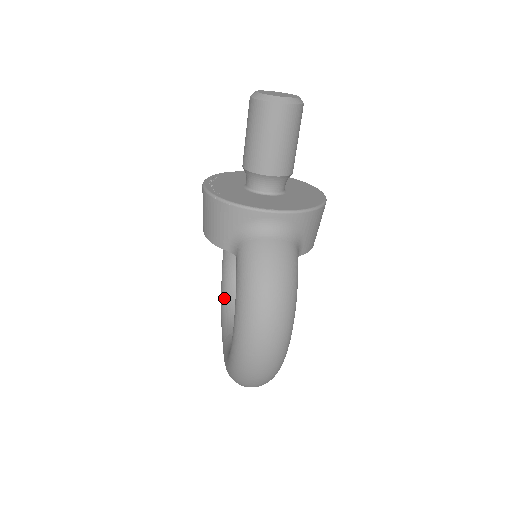
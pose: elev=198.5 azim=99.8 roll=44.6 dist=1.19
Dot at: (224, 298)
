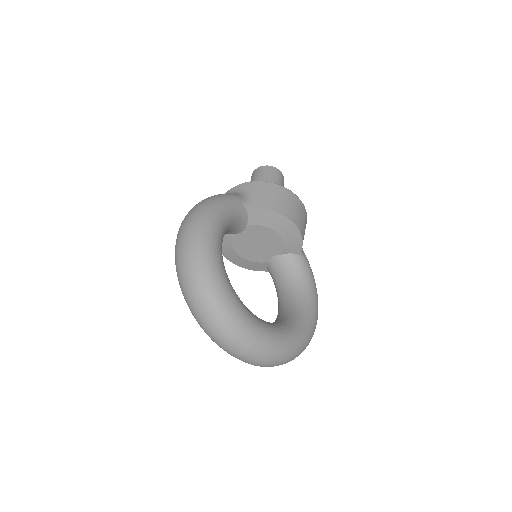
Dot at: occluded
